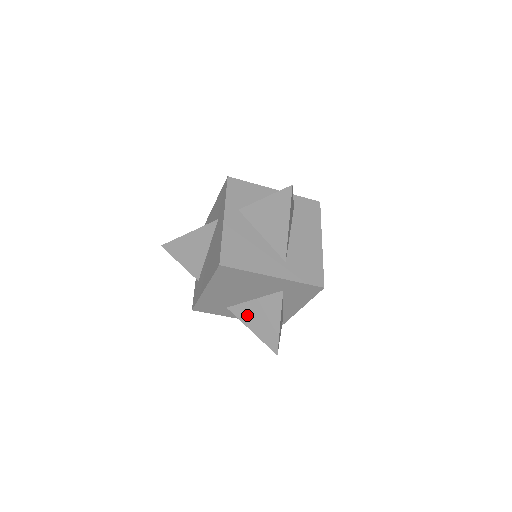
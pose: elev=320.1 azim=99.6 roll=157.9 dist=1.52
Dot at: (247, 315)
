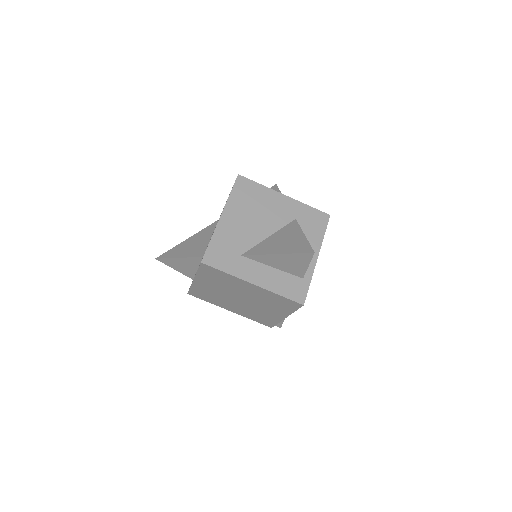
Dot at: (266, 248)
